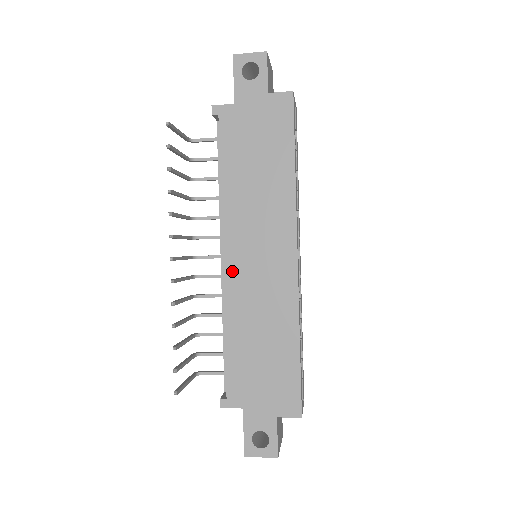
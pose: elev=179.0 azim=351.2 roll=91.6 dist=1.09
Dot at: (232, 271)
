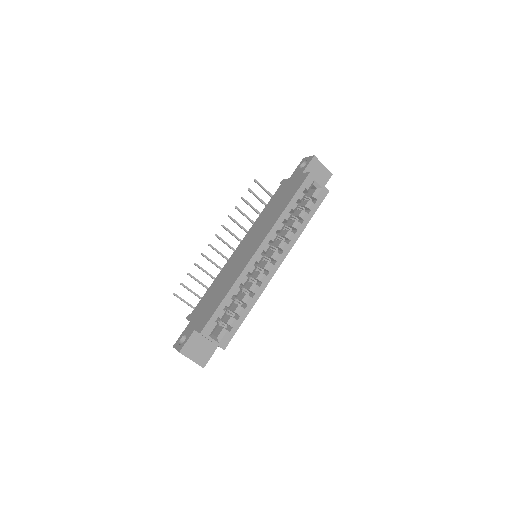
Dot at: (236, 253)
